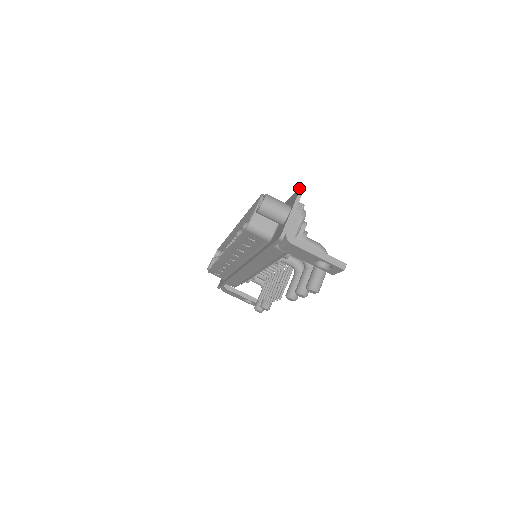
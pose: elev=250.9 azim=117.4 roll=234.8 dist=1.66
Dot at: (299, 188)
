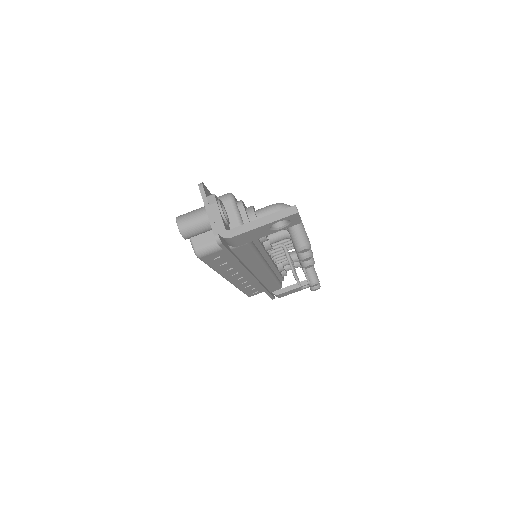
Dot at: (198, 184)
